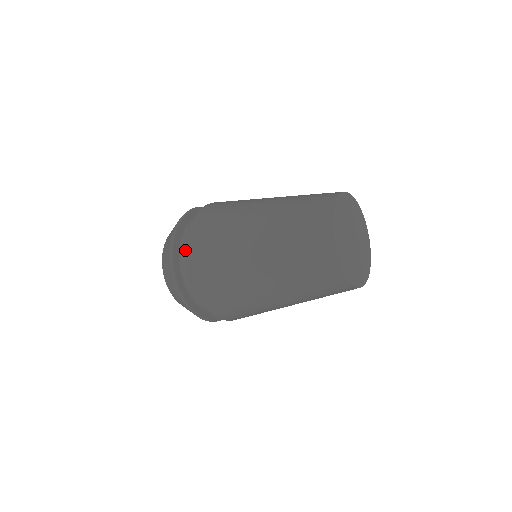
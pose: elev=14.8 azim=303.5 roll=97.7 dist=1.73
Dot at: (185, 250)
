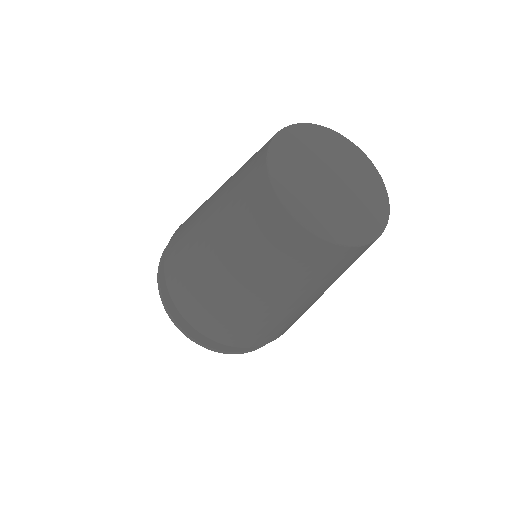
Dot at: occluded
